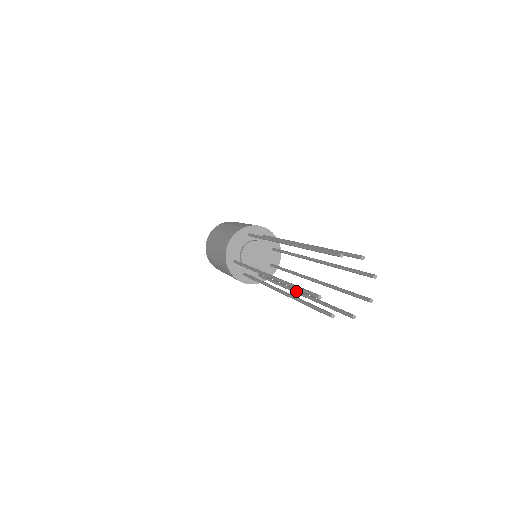
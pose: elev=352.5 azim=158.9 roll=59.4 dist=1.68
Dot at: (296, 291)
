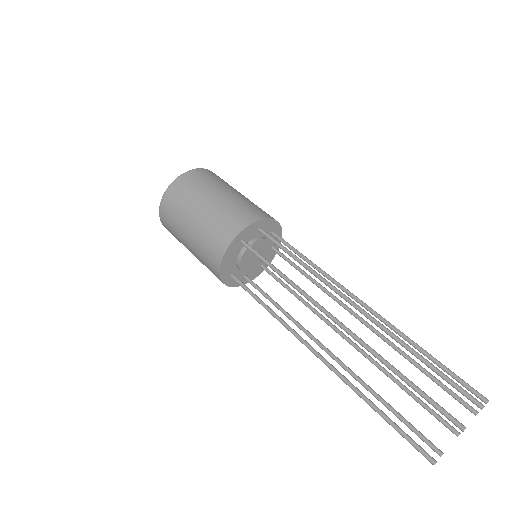
Dot at: (347, 341)
